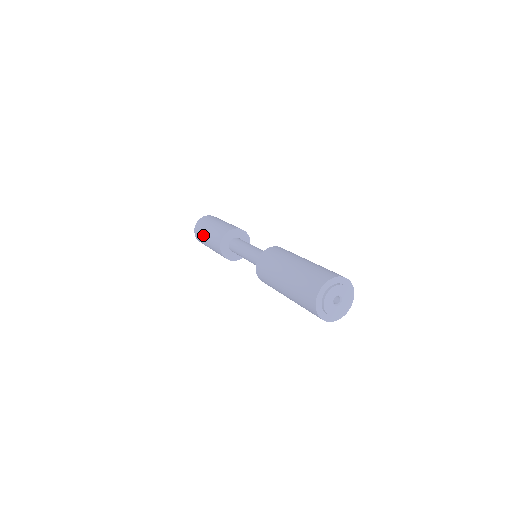
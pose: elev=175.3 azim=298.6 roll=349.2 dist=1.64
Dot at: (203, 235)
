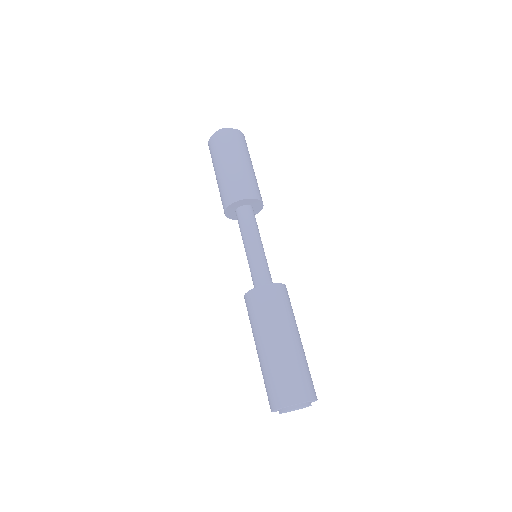
Dot at: (214, 168)
